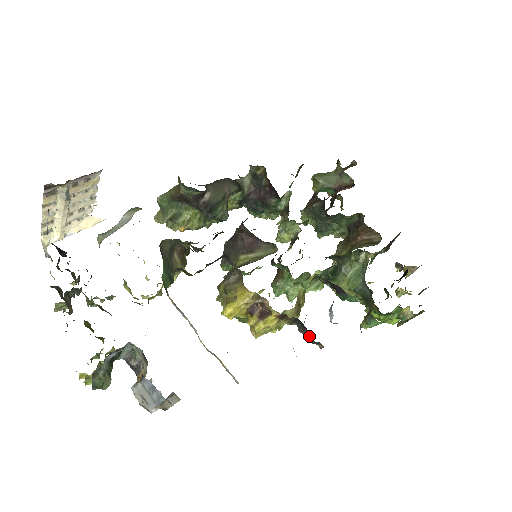
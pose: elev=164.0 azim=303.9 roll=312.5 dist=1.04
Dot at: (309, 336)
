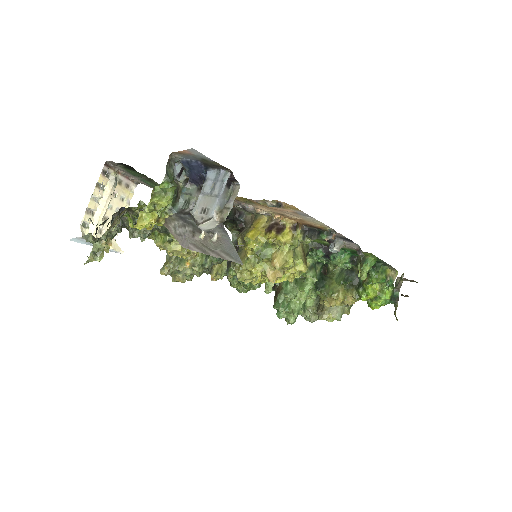
Dot at: (321, 231)
